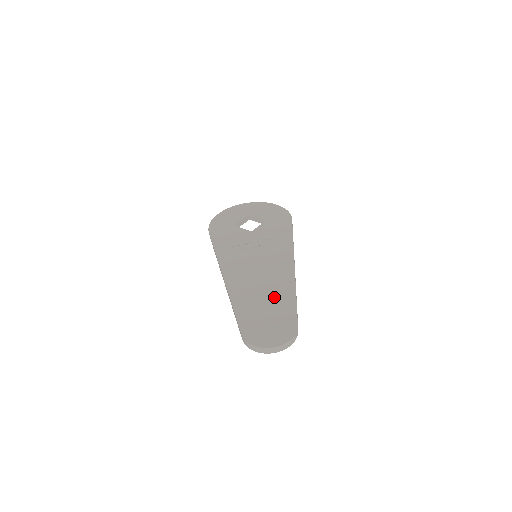
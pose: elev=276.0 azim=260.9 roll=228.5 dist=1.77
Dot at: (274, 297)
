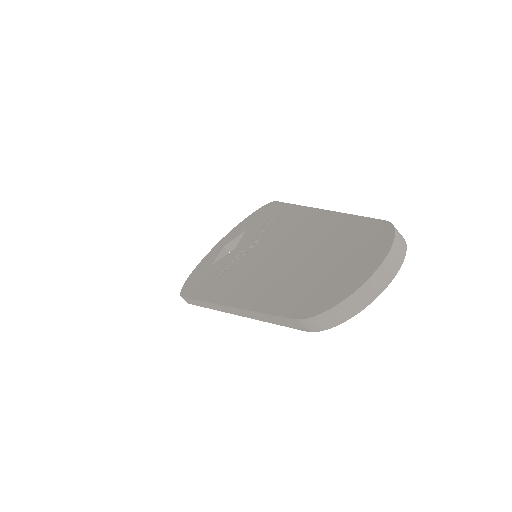
Dot at: (312, 245)
